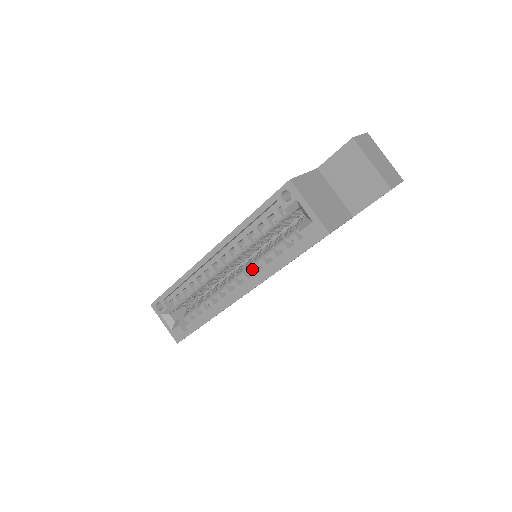
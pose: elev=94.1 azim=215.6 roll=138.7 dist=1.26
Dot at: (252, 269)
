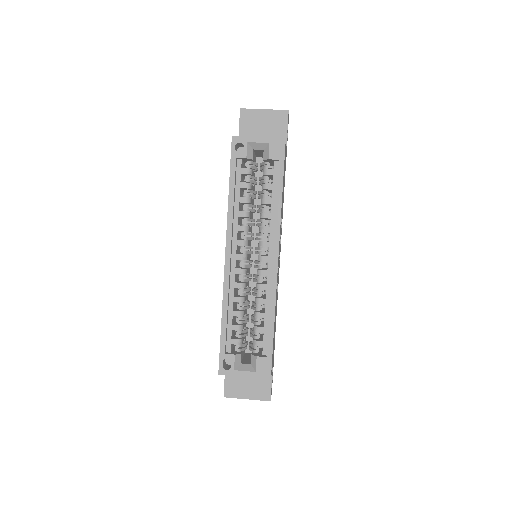
Dot at: (265, 230)
